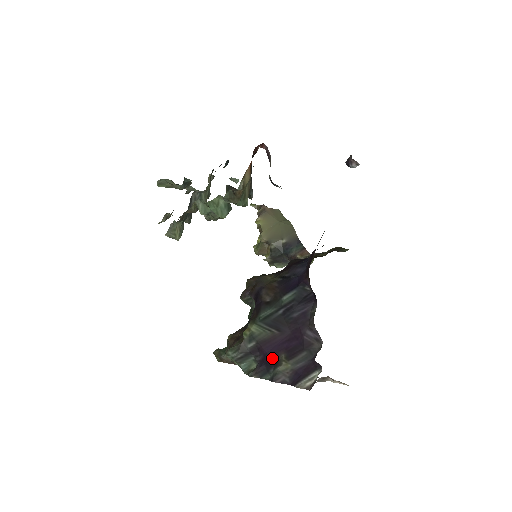
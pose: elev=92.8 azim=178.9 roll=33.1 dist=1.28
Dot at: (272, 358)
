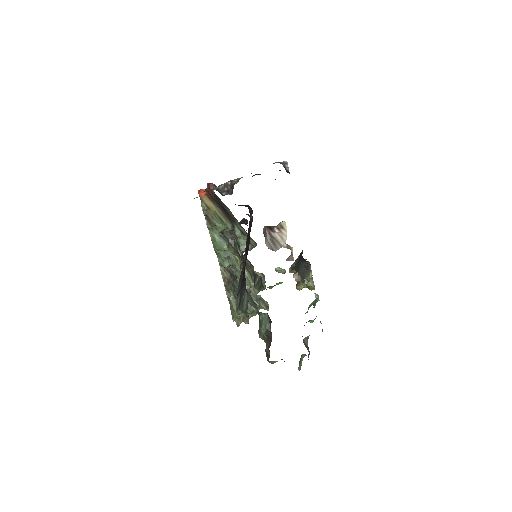
Dot at: occluded
